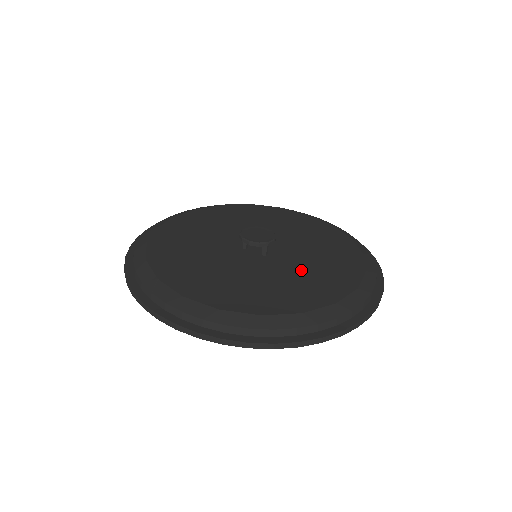
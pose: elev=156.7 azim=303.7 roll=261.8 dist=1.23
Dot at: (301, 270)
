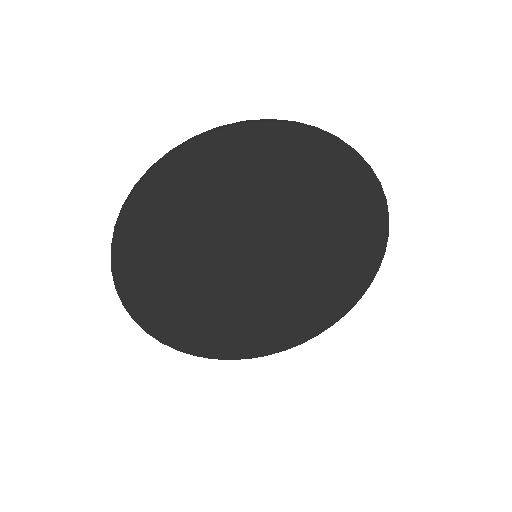
Dot at: occluded
